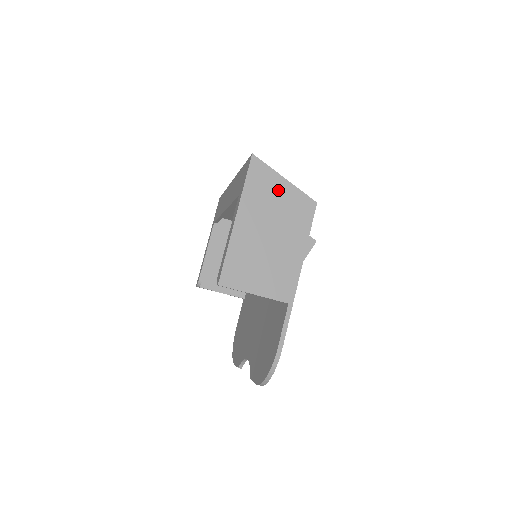
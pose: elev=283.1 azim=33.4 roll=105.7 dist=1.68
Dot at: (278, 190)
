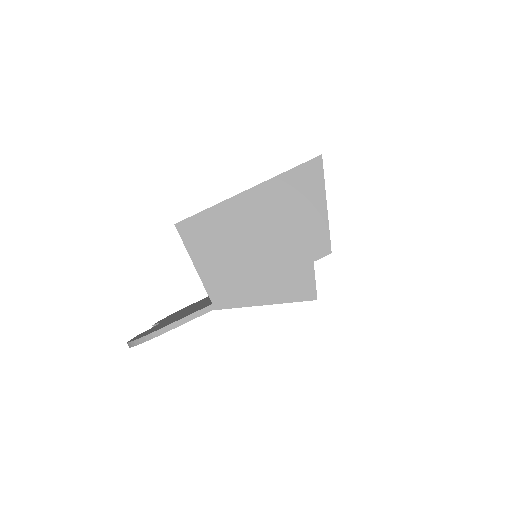
Dot at: (310, 206)
